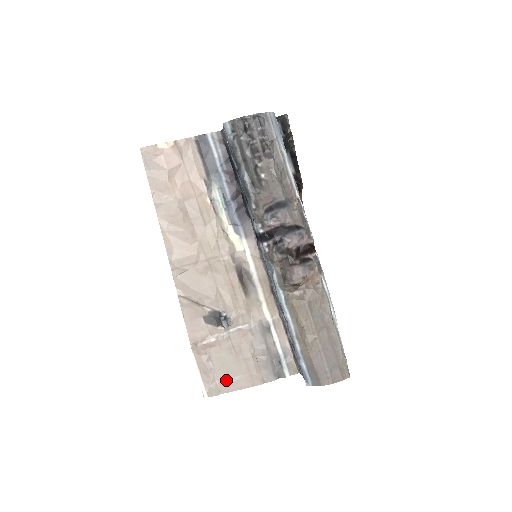
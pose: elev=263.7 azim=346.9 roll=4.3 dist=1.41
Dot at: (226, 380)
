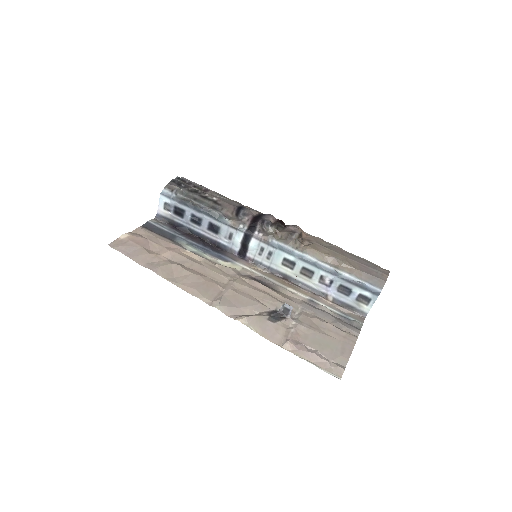
Dot at: (335, 354)
